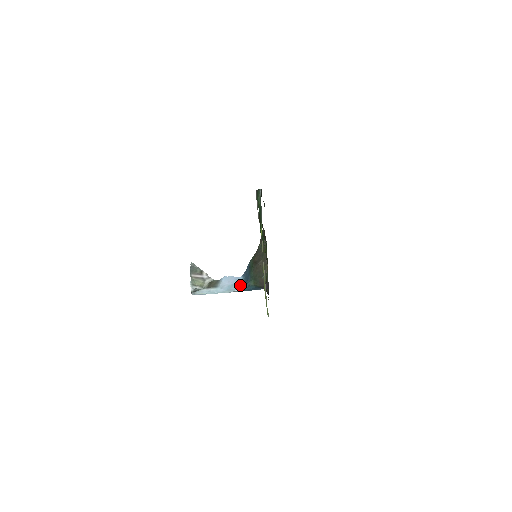
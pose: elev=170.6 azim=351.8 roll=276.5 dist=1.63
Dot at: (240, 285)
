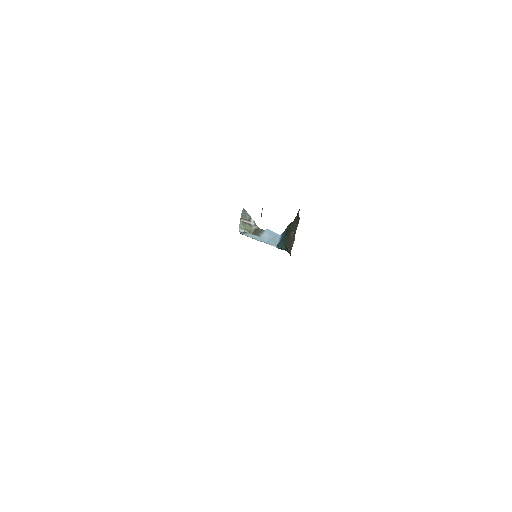
Dot at: (277, 242)
